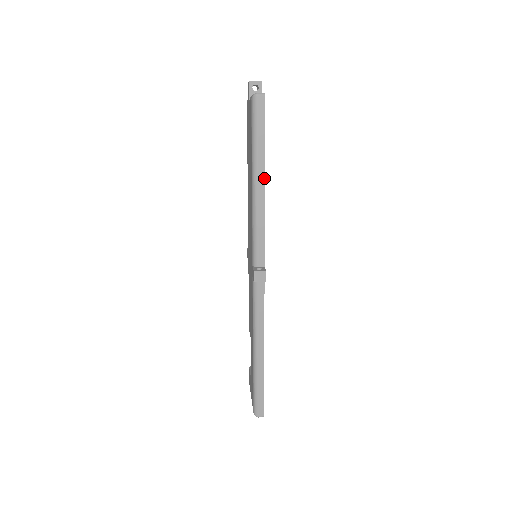
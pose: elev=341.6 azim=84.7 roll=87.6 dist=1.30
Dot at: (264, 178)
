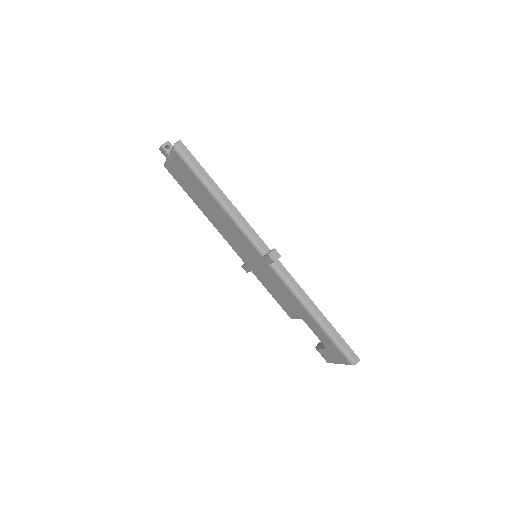
Dot at: (222, 192)
